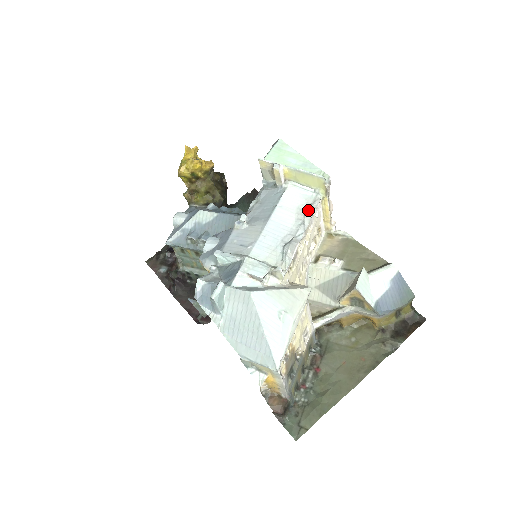
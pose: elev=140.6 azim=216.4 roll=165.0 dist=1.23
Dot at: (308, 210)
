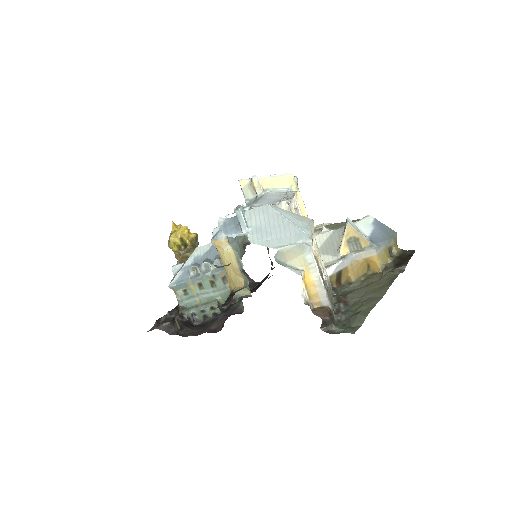
Dot at: (288, 191)
